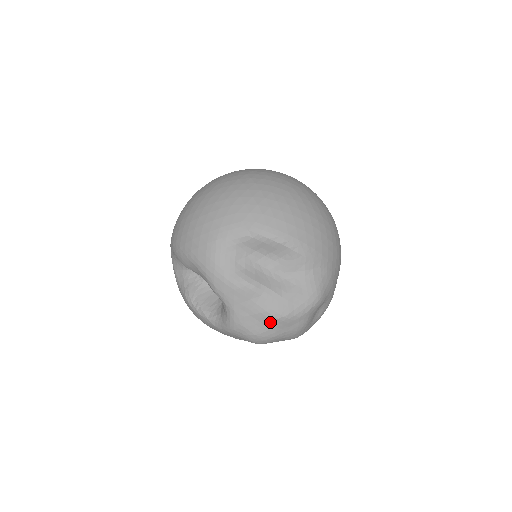
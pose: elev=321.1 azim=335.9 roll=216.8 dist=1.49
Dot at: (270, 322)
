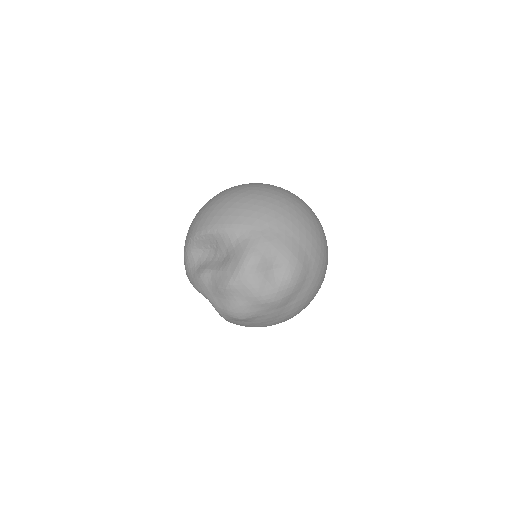
Dot at: (226, 295)
